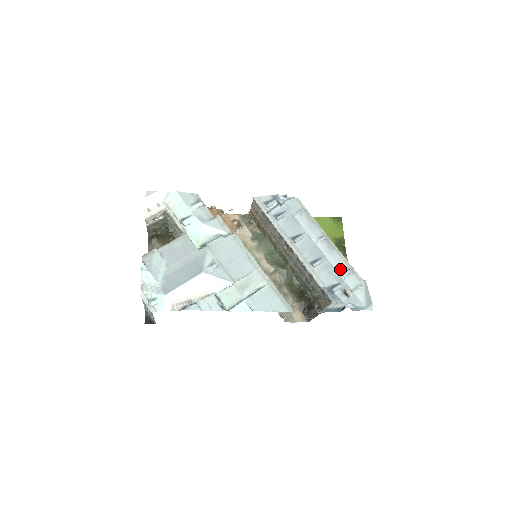
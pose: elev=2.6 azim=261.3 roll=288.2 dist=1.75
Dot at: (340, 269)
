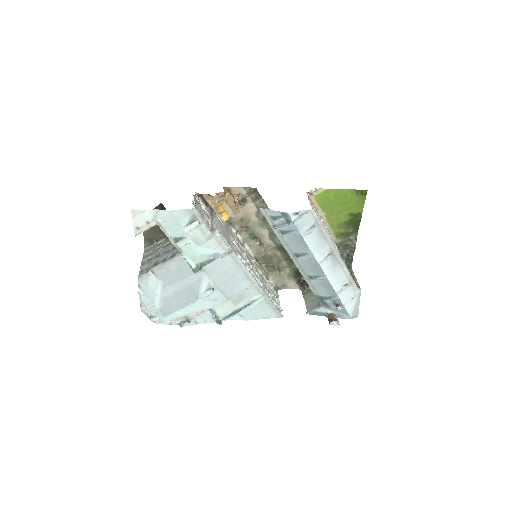
Dot at: (338, 285)
